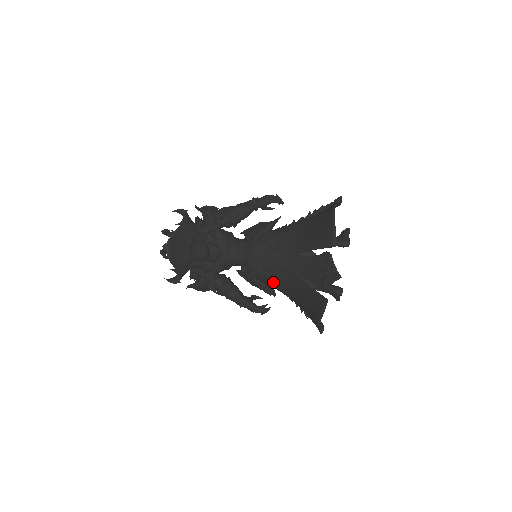
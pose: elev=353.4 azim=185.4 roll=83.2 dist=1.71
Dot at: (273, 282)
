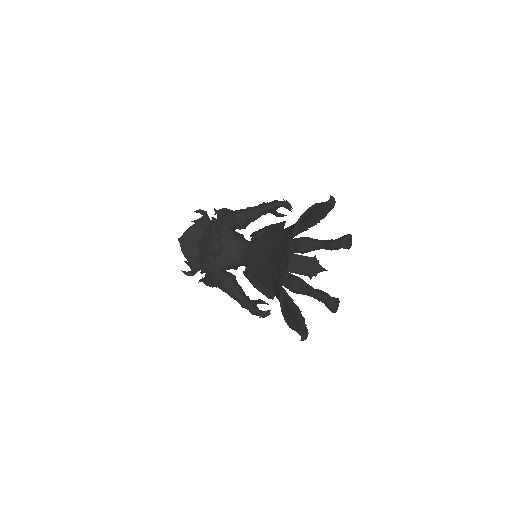
Dot at: (264, 281)
